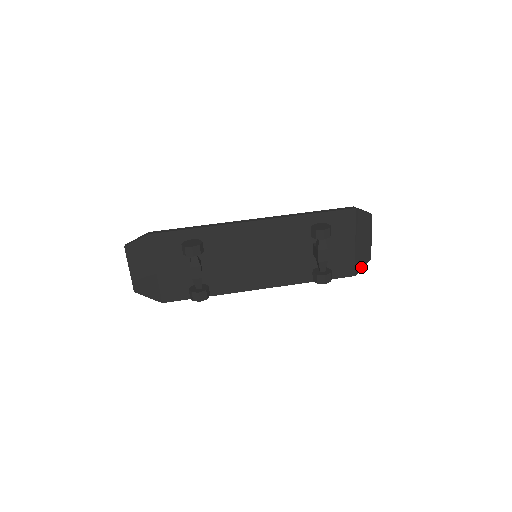
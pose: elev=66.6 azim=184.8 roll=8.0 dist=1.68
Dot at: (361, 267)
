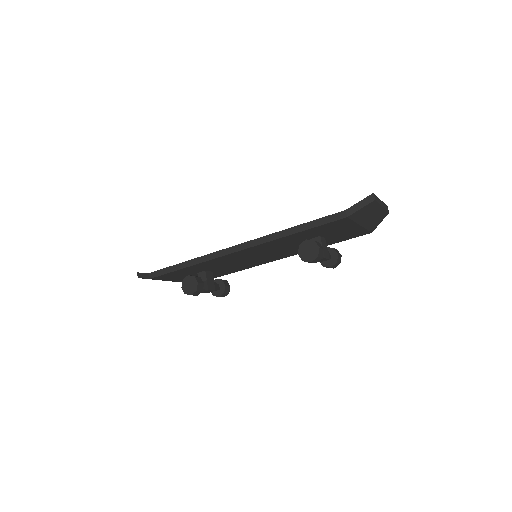
Dot at: (377, 225)
